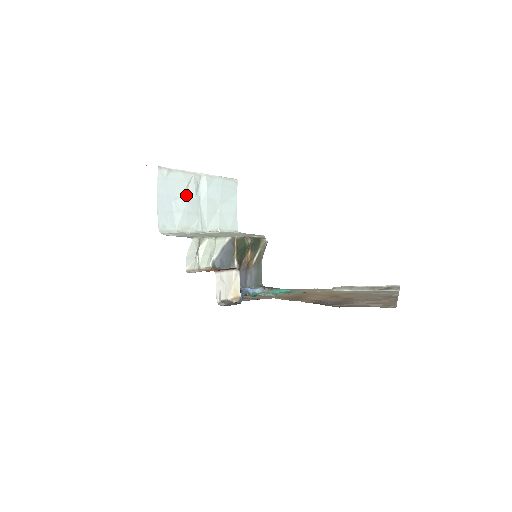
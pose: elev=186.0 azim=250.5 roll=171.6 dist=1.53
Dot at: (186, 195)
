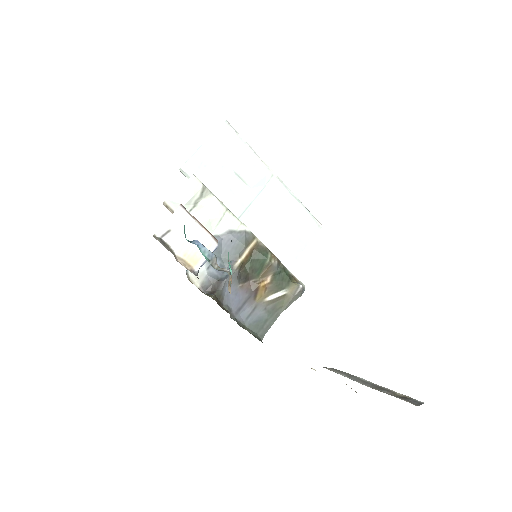
Dot at: (242, 175)
